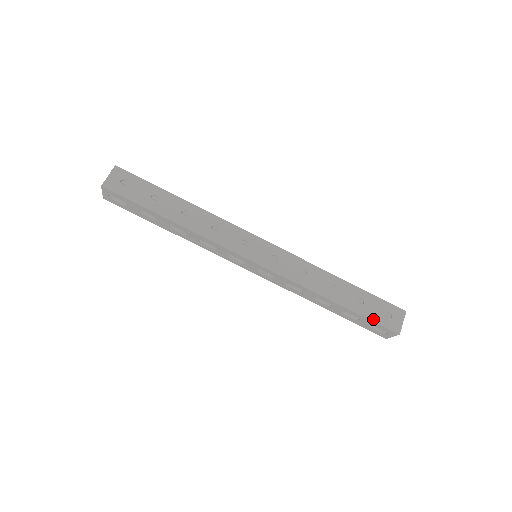
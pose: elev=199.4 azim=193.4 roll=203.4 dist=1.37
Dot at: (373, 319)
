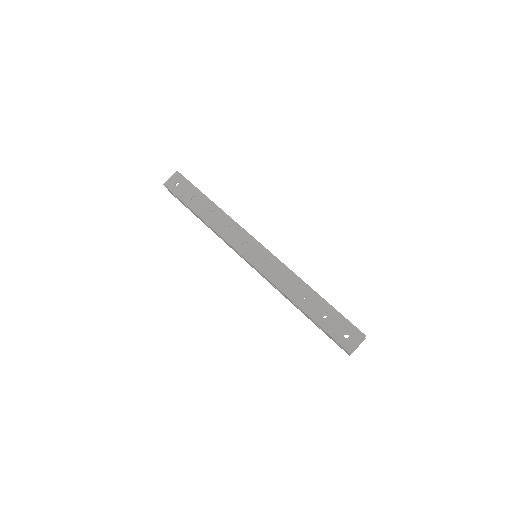
Dot at: (330, 332)
